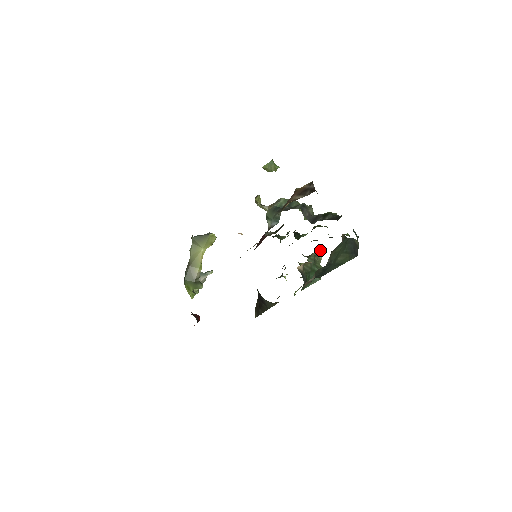
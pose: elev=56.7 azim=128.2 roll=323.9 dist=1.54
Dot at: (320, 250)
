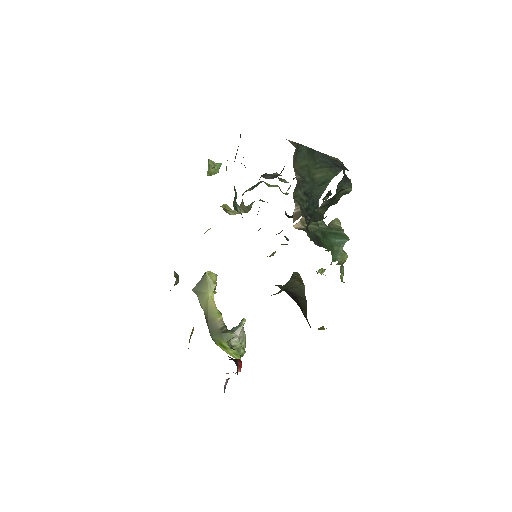
Dot at: (333, 220)
